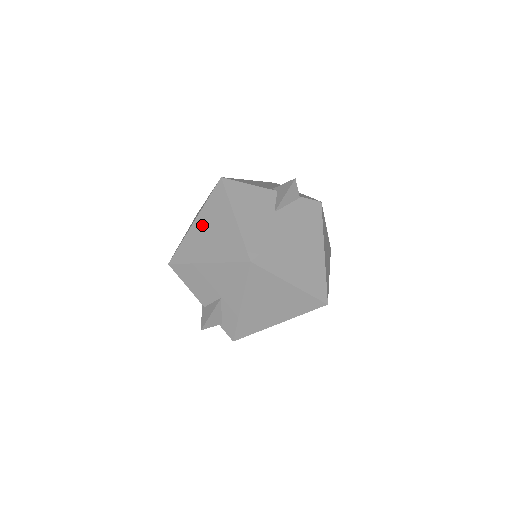
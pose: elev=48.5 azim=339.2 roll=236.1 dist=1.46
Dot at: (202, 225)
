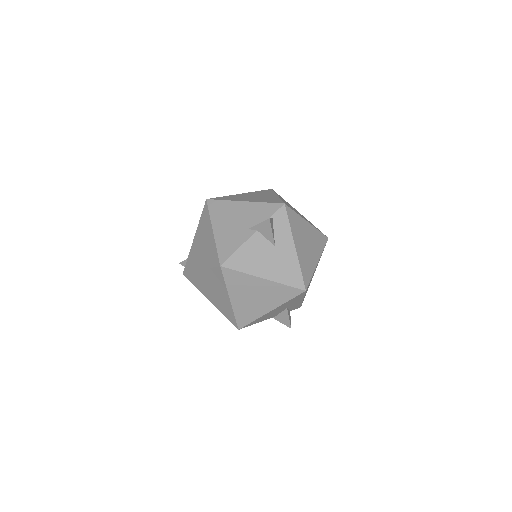
Dot at: (241, 298)
